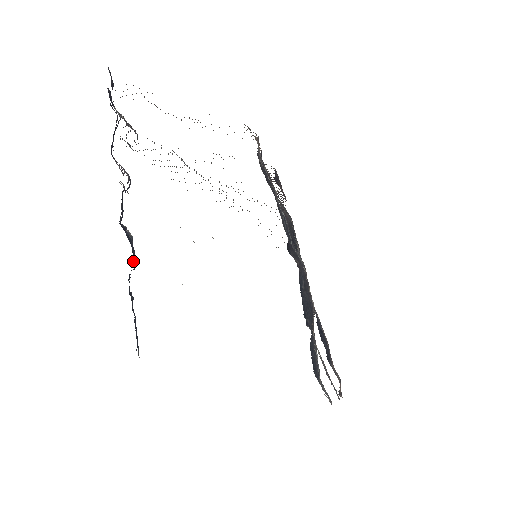
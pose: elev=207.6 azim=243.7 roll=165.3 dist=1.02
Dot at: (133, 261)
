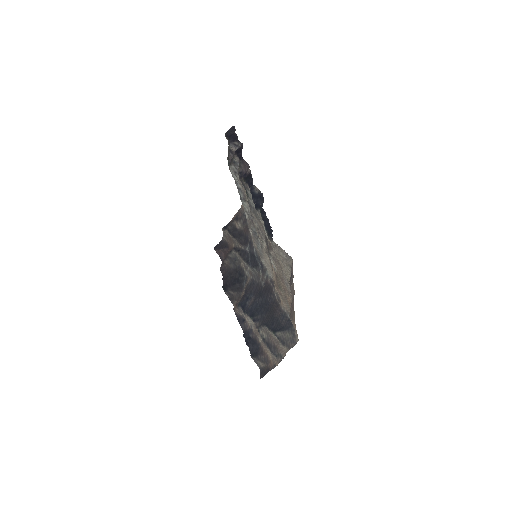
Dot at: (258, 203)
